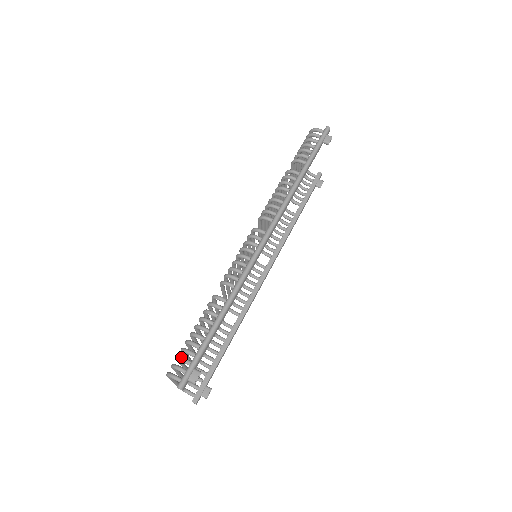
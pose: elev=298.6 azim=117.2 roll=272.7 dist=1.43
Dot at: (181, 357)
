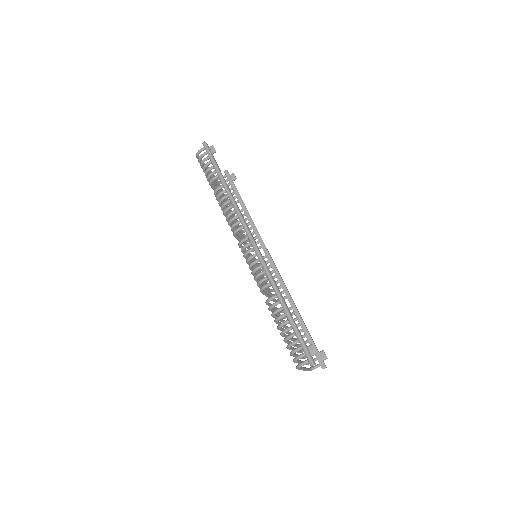
Dot at: (293, 351)
